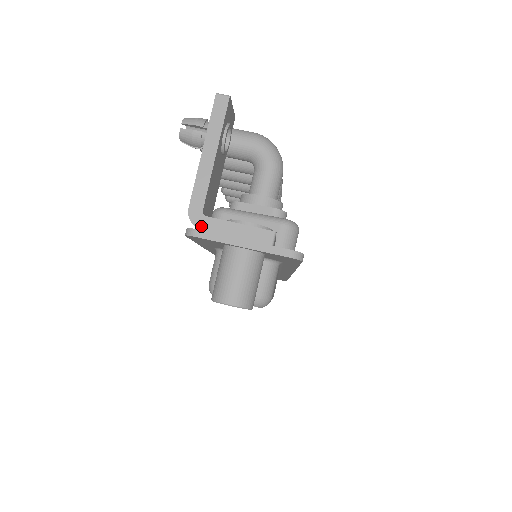
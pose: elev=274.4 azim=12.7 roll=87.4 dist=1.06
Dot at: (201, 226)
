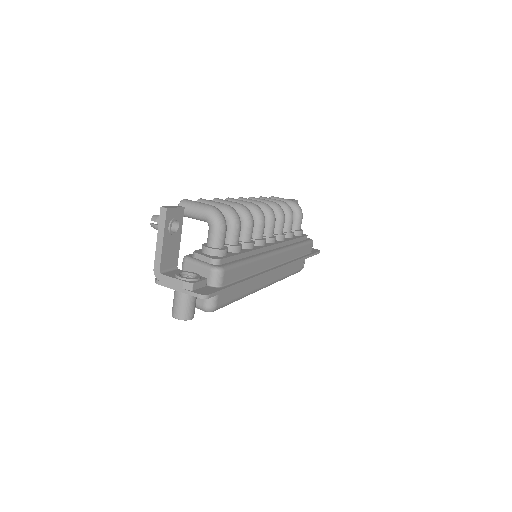
Dot at: (159, 279)
